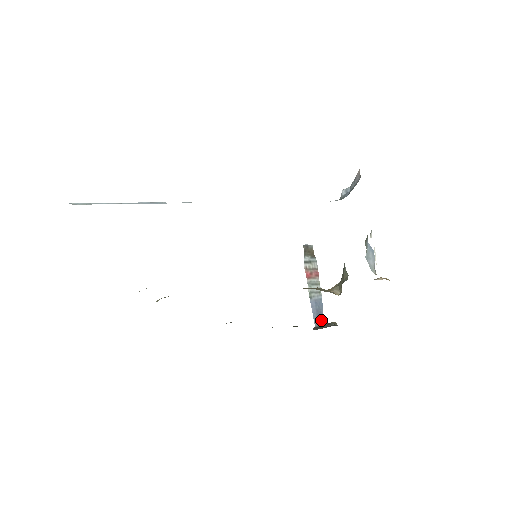
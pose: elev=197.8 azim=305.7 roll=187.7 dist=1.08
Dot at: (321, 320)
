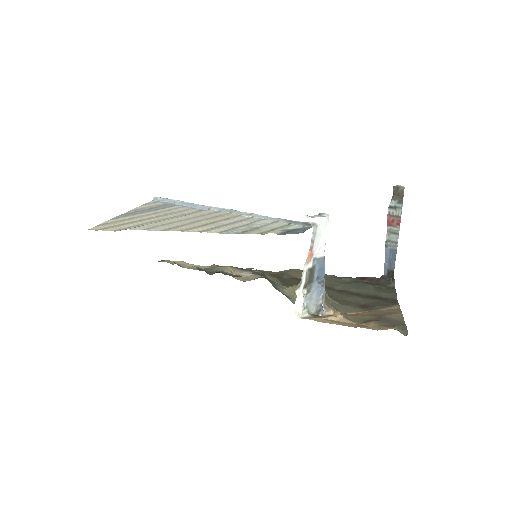
Dot at: (391, 270)
